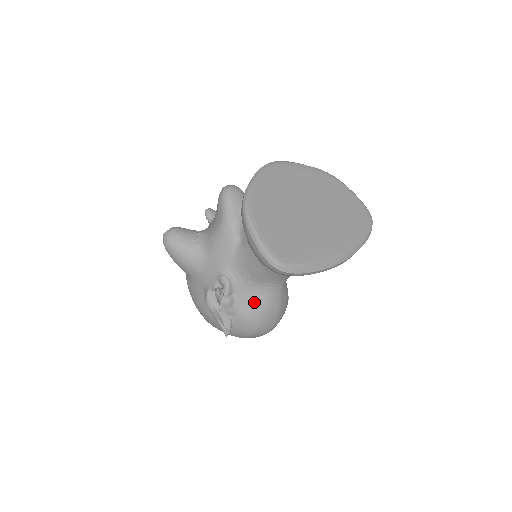
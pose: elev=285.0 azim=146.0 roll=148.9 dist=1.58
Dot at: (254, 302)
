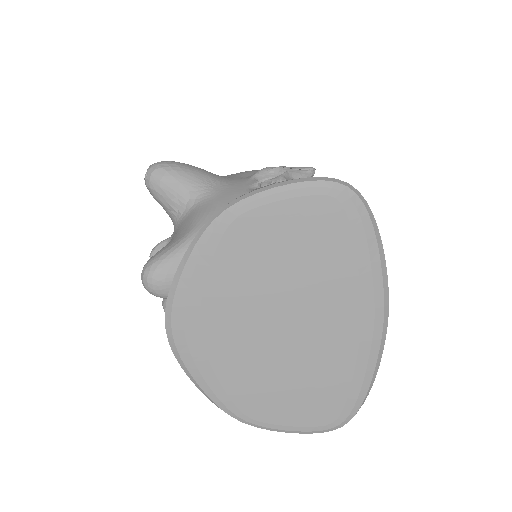
Dot at: occluded
